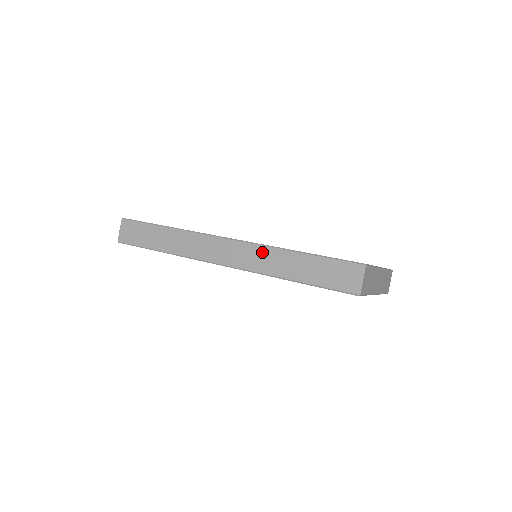
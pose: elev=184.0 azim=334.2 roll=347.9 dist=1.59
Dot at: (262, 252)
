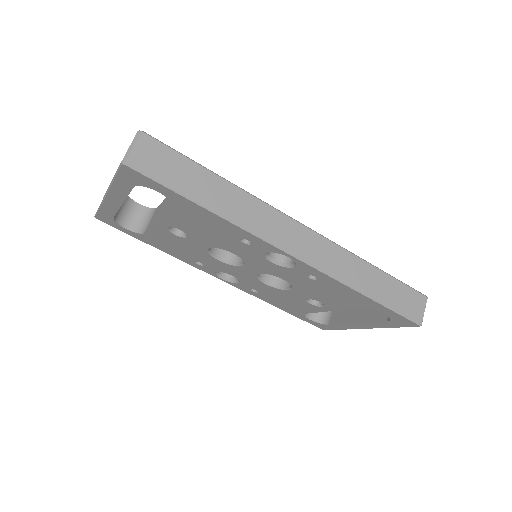
Dot at: (343, 256)
